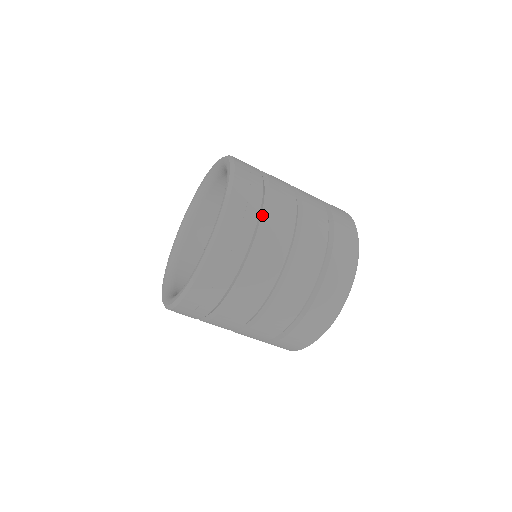
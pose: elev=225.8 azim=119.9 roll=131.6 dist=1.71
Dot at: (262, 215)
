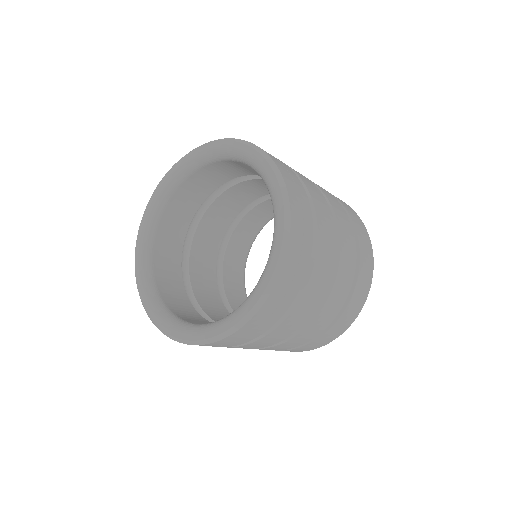
Dot at: occluded
